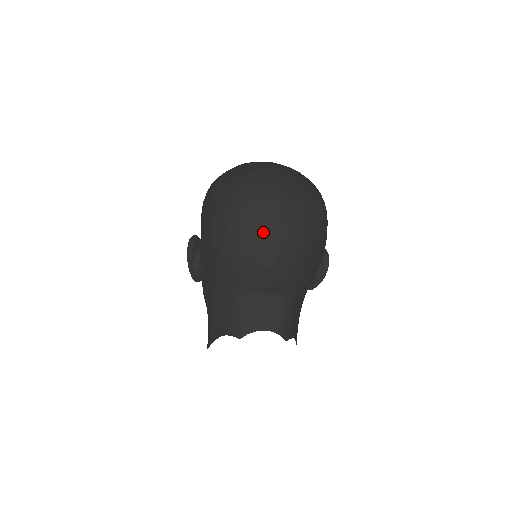
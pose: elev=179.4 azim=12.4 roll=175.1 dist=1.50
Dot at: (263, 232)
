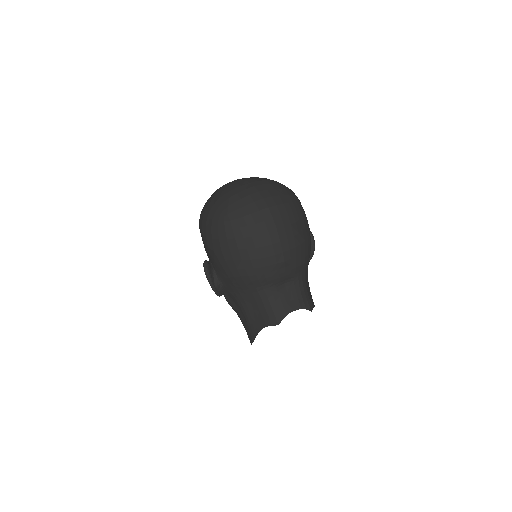
Dot at: (266, 239)
